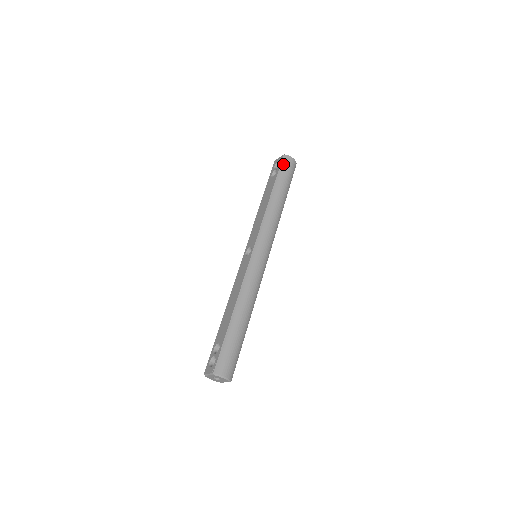
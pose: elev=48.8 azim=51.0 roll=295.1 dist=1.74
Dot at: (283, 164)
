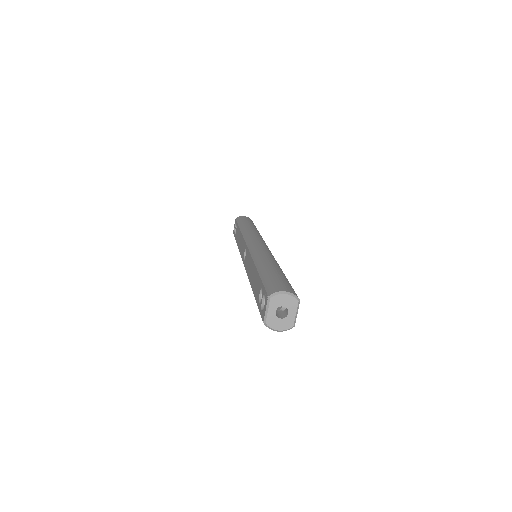
Dot at: (238, 219)
